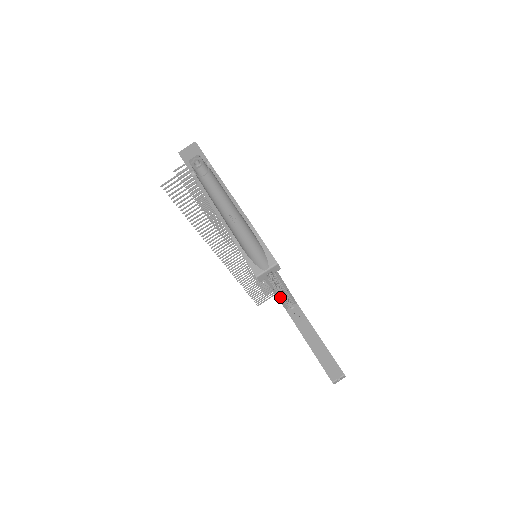
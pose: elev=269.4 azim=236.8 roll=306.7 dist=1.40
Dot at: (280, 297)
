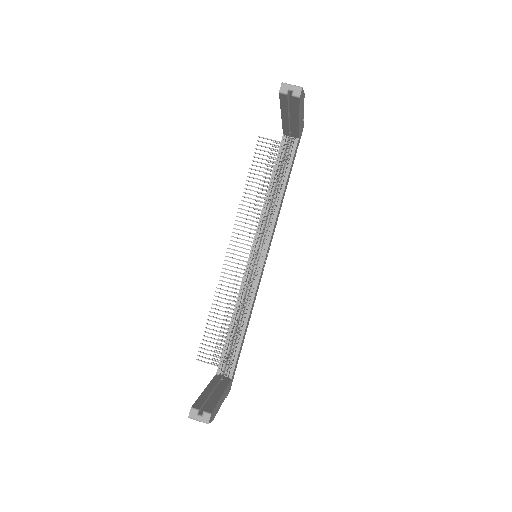
Dot at: (228, 343)
